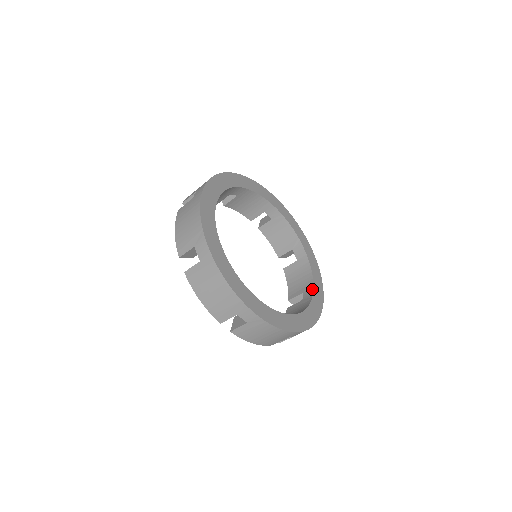
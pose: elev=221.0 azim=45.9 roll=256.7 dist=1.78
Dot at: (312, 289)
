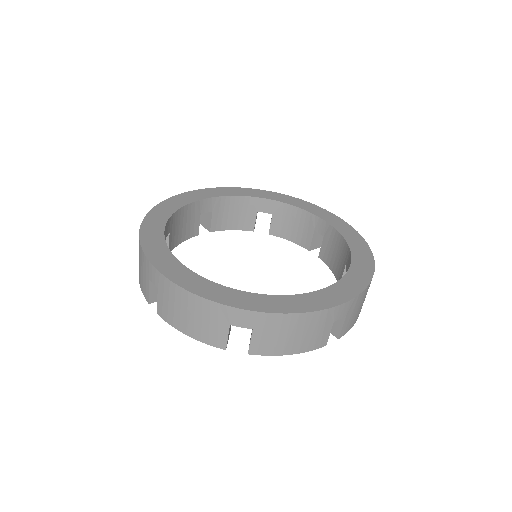
Dot at: (319, 219)
